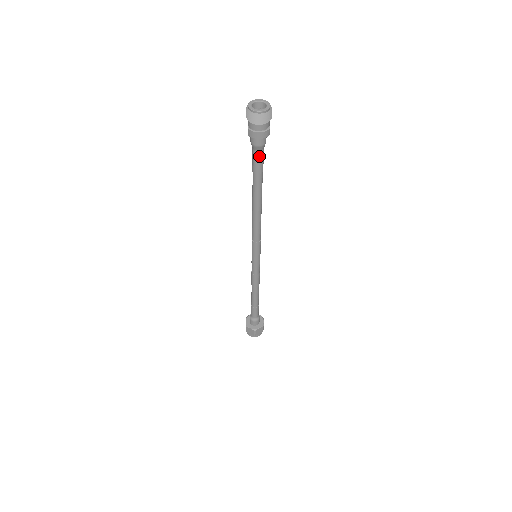
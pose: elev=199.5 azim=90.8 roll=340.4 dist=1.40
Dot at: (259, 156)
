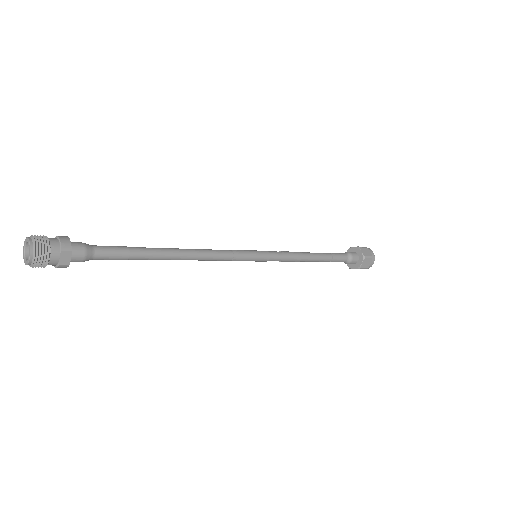
Dot at: (99, 259)
